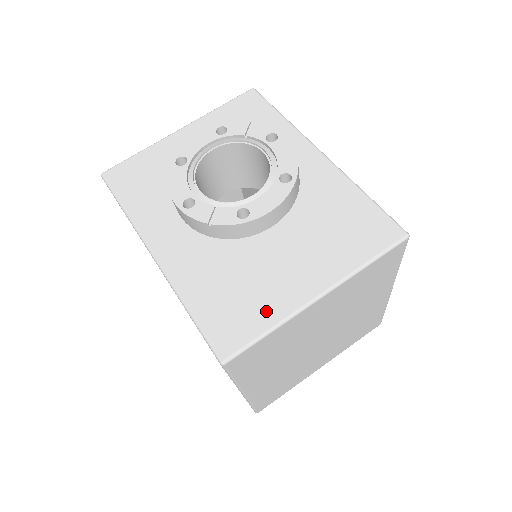
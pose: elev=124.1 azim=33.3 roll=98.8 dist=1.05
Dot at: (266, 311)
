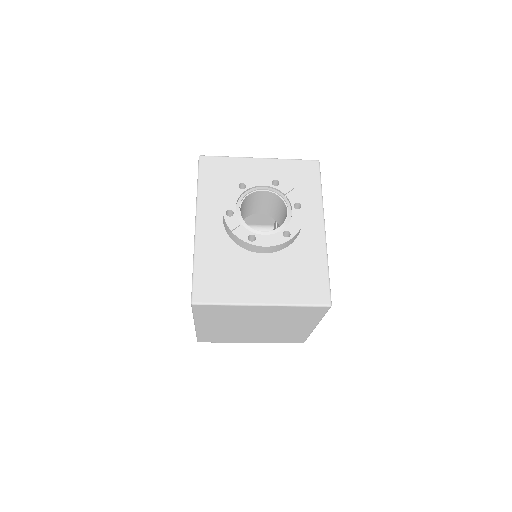
Dot at: (231, 293)
